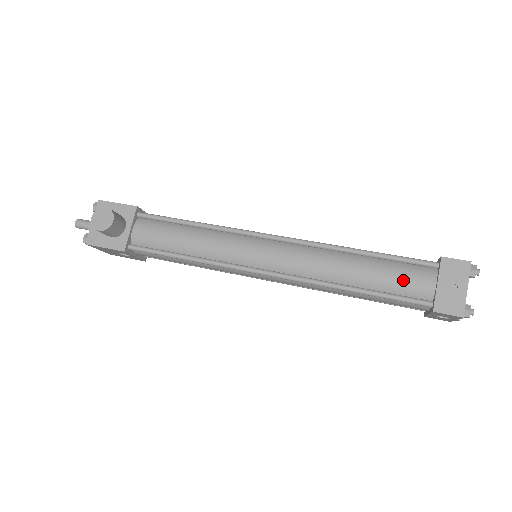
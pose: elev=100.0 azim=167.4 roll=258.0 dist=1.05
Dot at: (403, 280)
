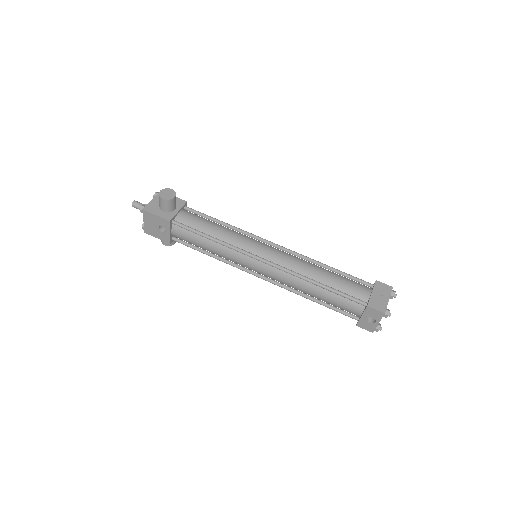
Dot at: (351, 286)
